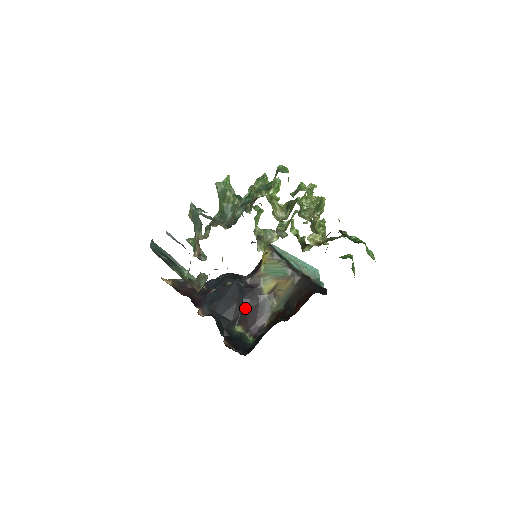
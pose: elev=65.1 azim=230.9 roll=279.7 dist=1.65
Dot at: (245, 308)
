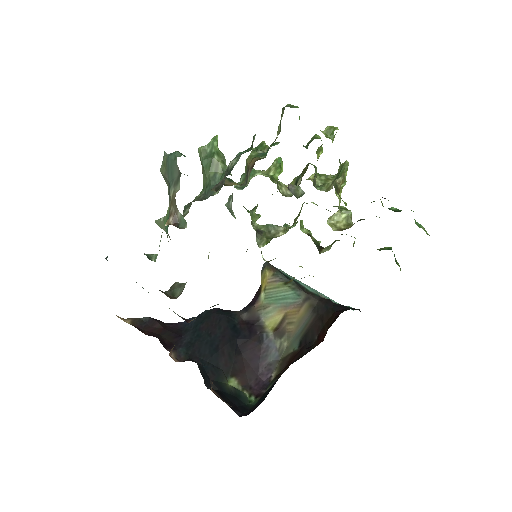
Dot at: (241, 352)
